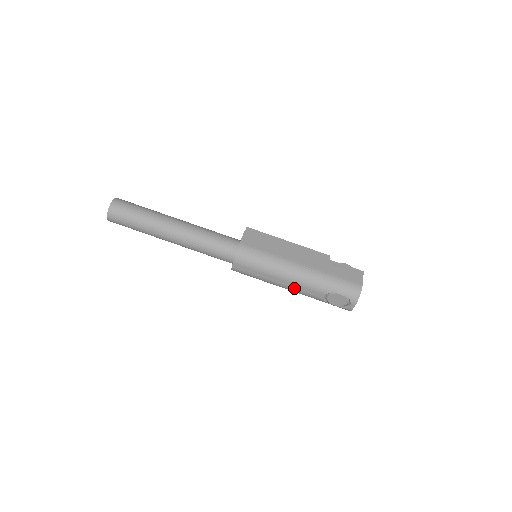
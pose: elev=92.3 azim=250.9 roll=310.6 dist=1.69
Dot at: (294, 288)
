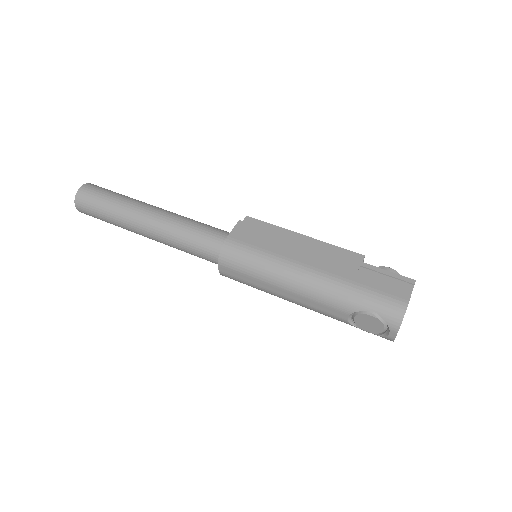
Dot at: (304, 303)
